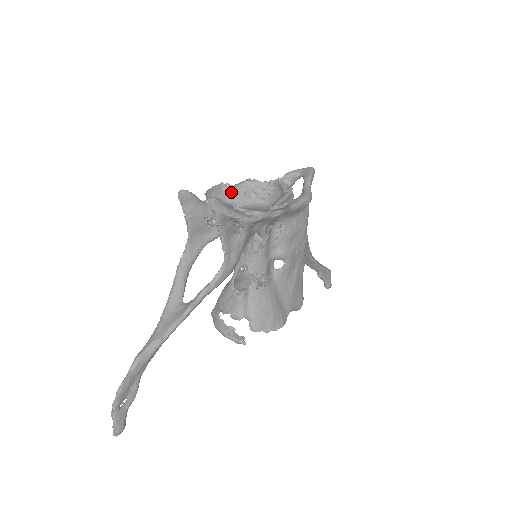
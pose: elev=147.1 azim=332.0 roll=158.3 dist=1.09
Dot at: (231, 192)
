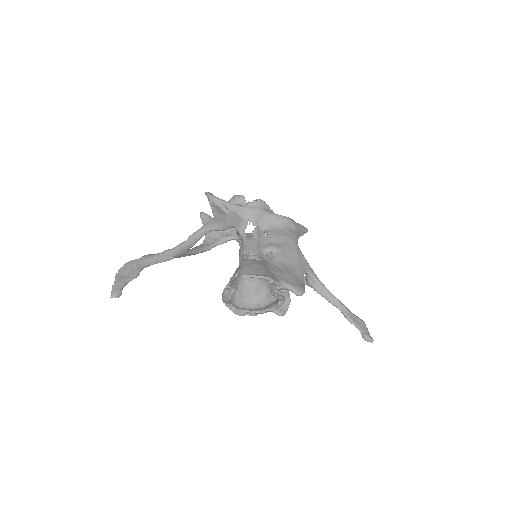
Dot at: occluded
